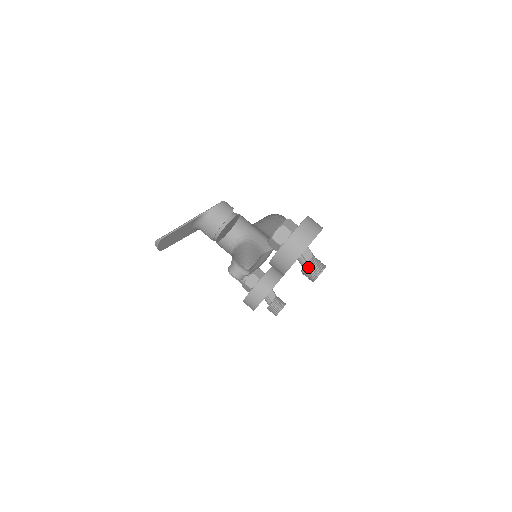
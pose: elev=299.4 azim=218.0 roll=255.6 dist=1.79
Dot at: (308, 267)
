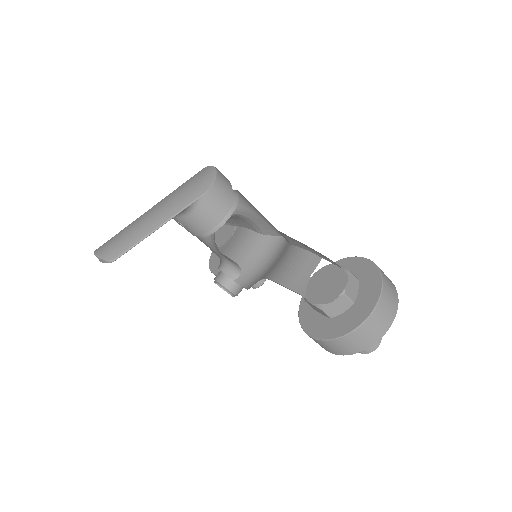
Dot at: occluded
